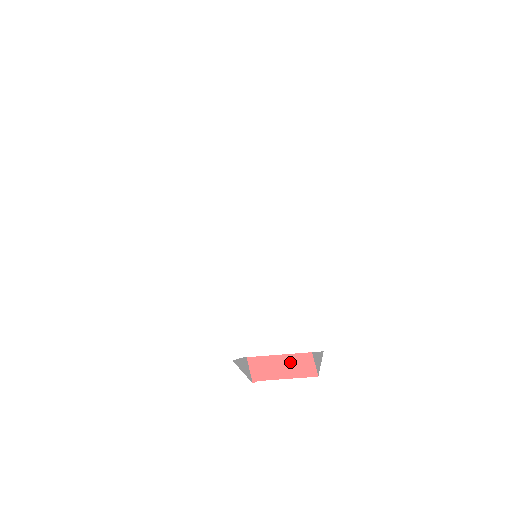
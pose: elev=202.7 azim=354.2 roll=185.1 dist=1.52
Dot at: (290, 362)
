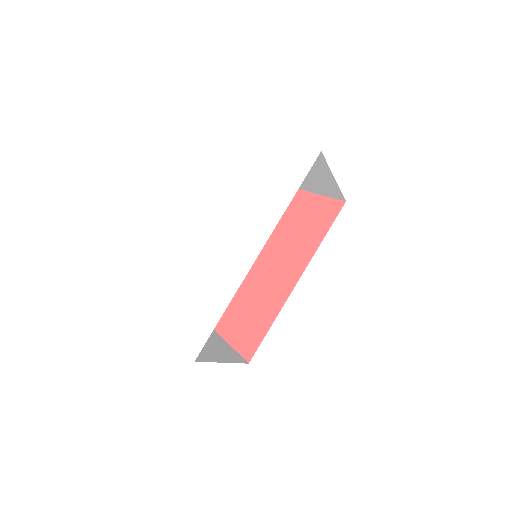
Dot at: (242, 338)
